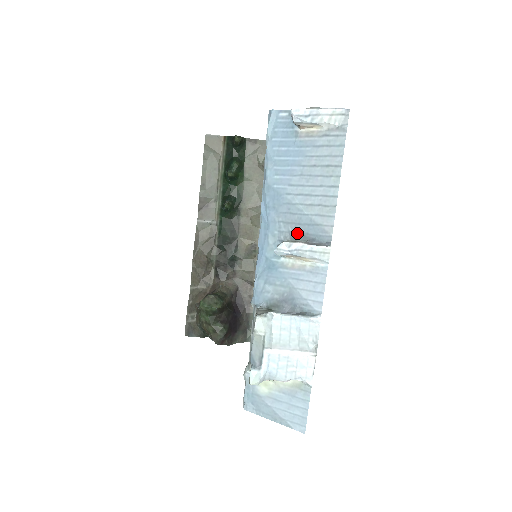
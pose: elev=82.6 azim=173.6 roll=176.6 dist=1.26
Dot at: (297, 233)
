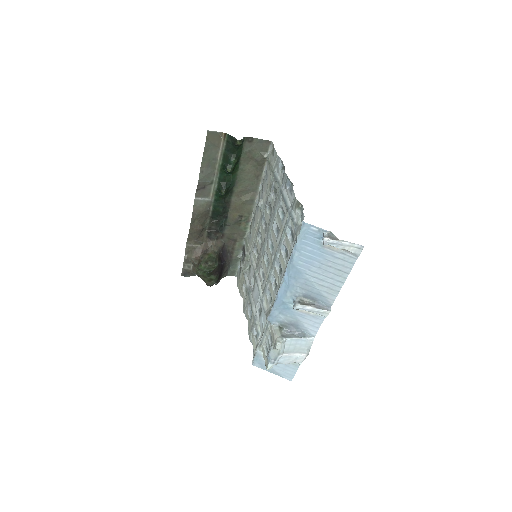
Dot at: (308, 296)
